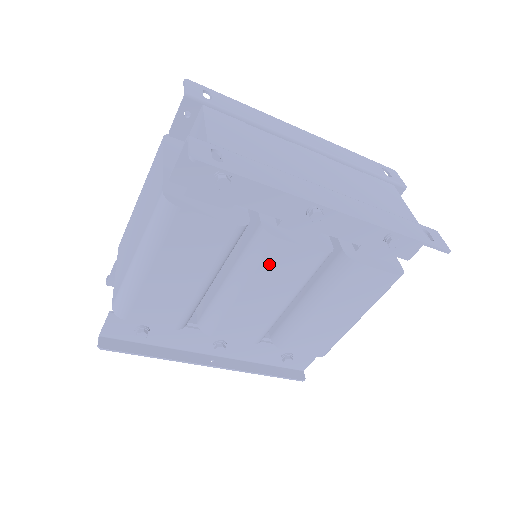
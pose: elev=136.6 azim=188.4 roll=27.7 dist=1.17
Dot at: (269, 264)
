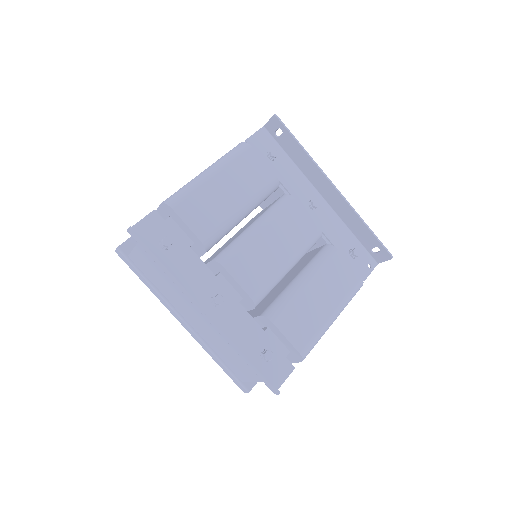
Dot at: (286, 217)
